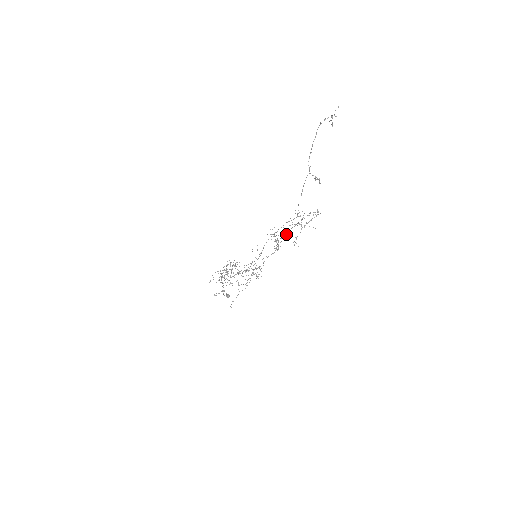
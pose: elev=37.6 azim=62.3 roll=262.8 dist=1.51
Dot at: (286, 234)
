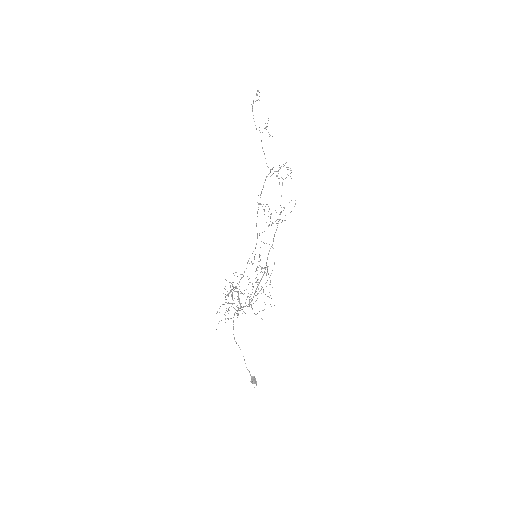
Dot at: occluded
